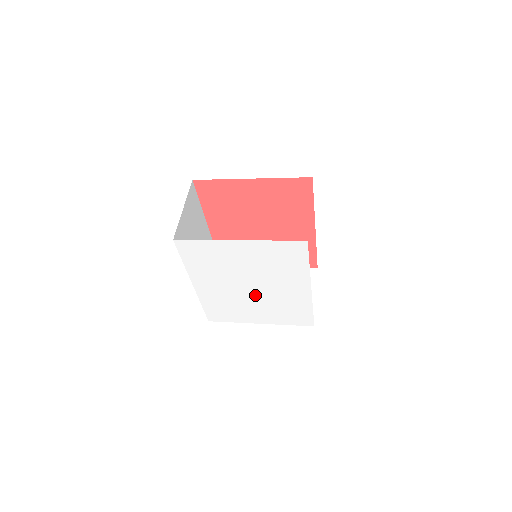
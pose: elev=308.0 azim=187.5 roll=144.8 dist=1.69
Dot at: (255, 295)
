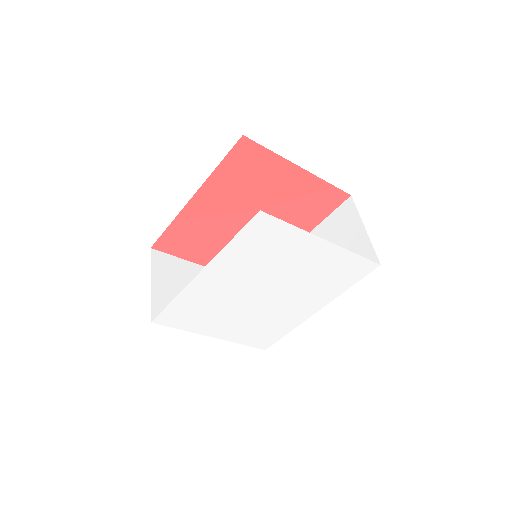
Dot at: (255, 304)
